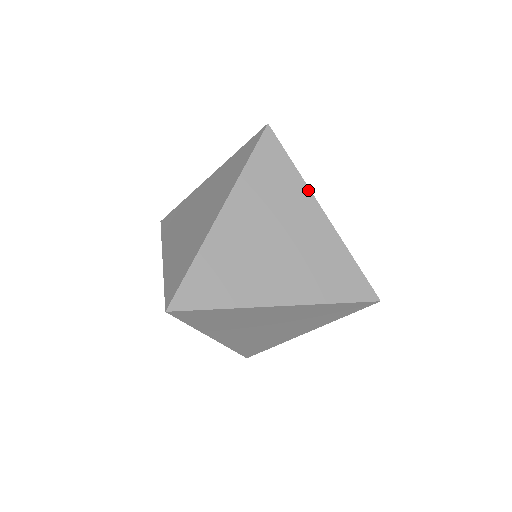
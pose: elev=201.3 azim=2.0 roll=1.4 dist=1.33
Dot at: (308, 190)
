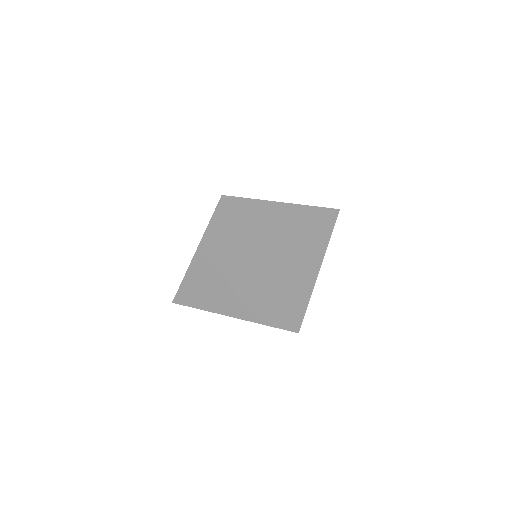
Dot at: (325, 250)
